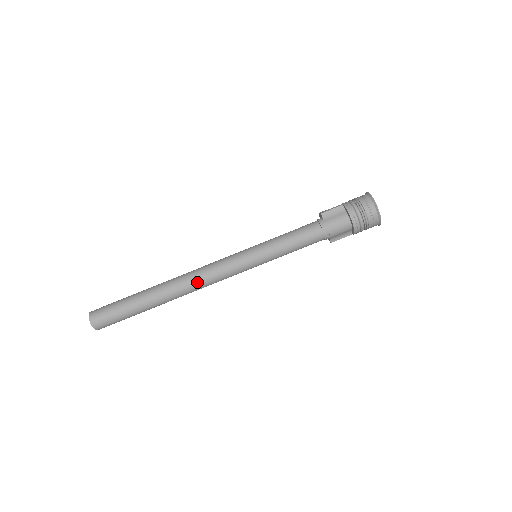
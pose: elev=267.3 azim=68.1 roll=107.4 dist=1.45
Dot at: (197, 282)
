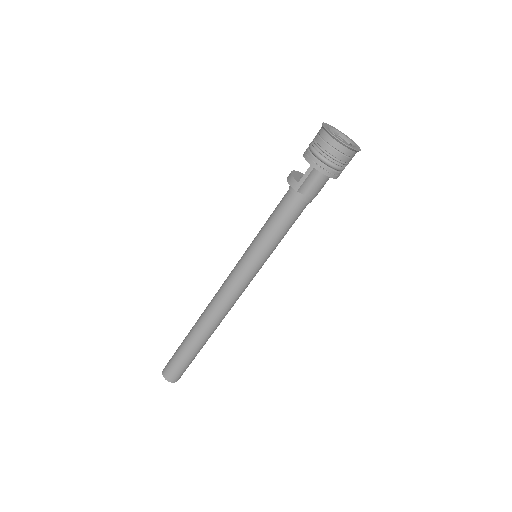
Dot at: (228, 311)
